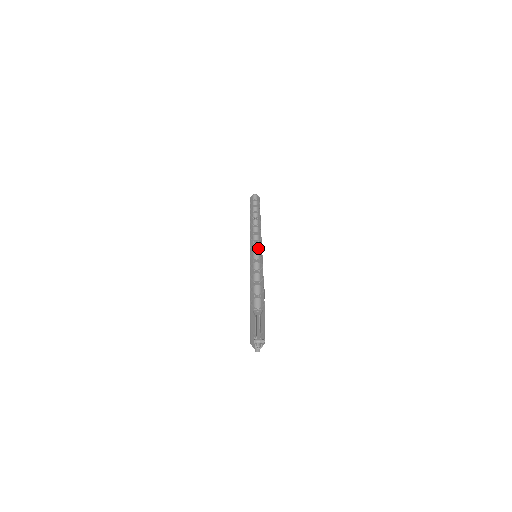
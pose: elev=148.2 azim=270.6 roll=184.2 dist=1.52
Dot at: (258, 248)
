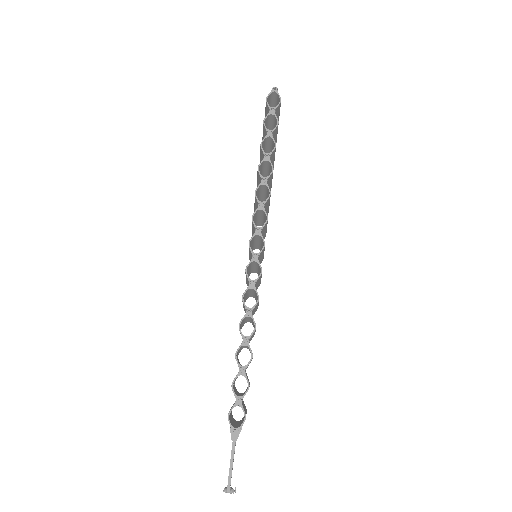
Dot at: (257, 264)
